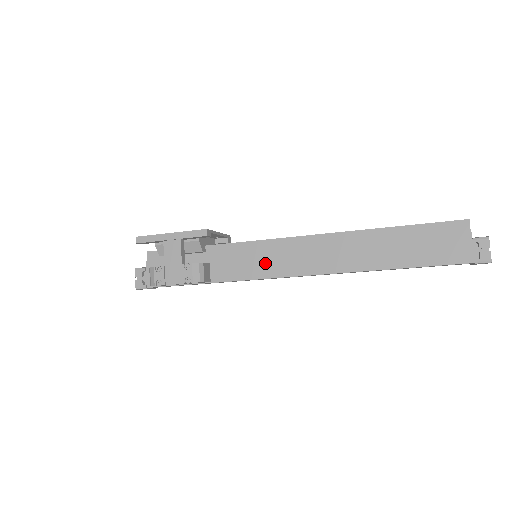
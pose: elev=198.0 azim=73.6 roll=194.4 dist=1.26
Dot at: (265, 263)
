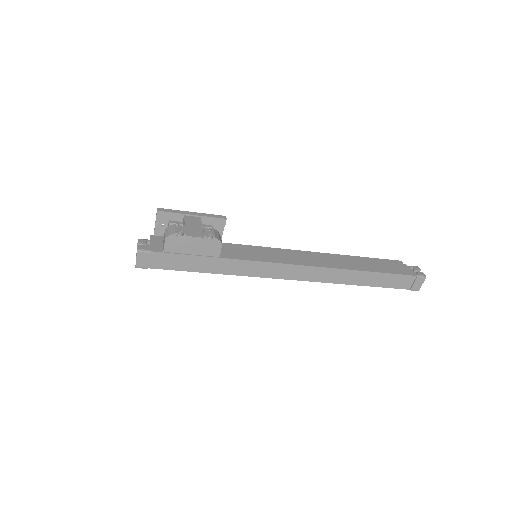
Dot at: (268, 255)
